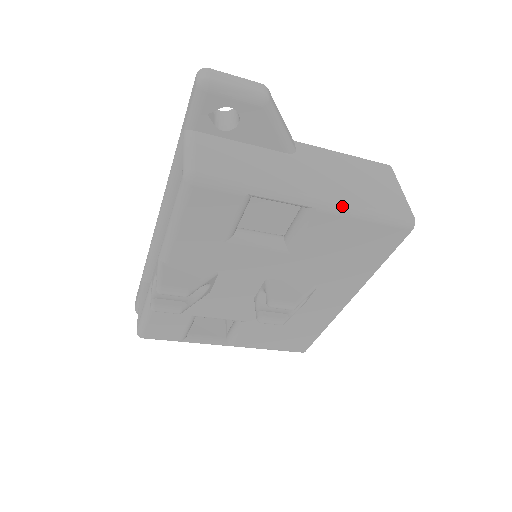
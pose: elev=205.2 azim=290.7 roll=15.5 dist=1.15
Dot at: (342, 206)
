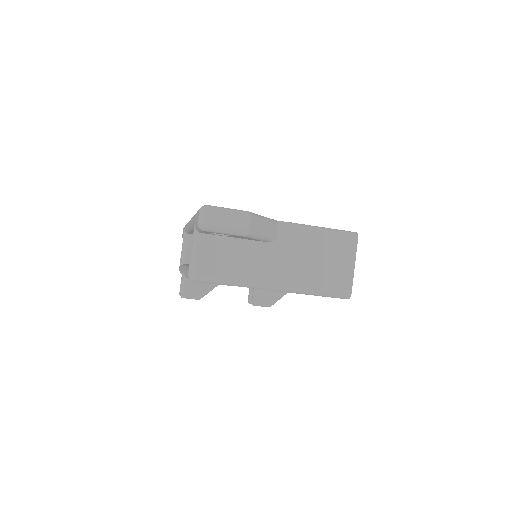
Dot at: (295, 290)
